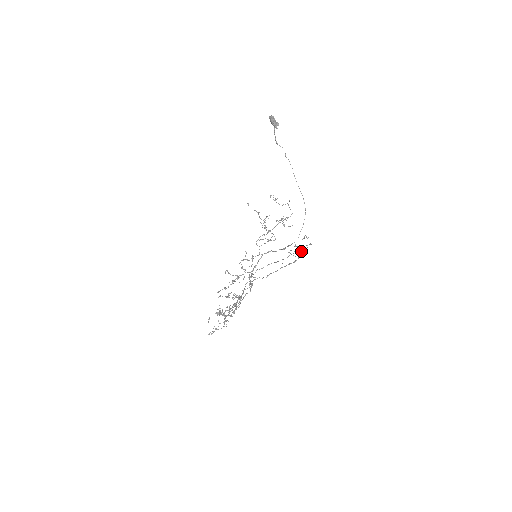
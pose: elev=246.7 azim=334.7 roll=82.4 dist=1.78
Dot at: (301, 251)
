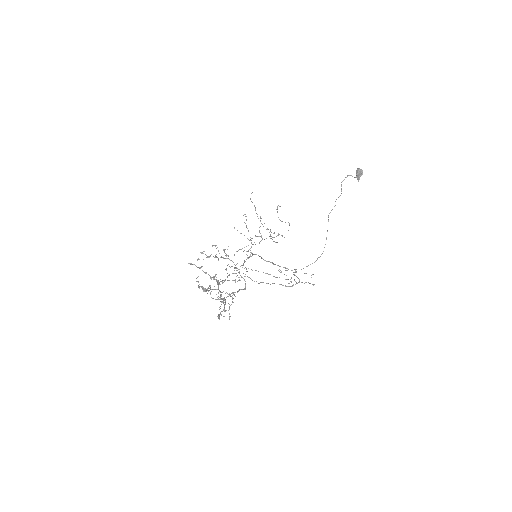
Dot at: occluded
